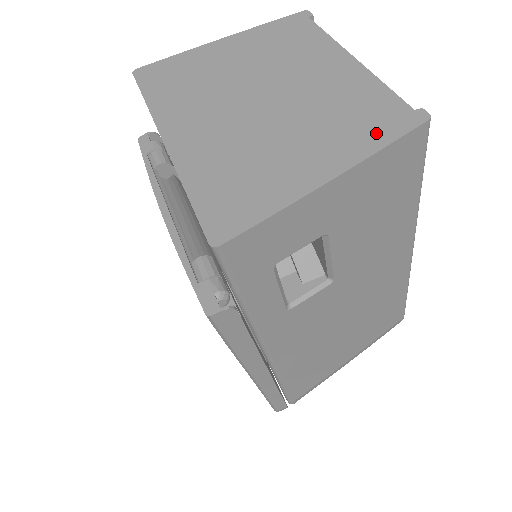
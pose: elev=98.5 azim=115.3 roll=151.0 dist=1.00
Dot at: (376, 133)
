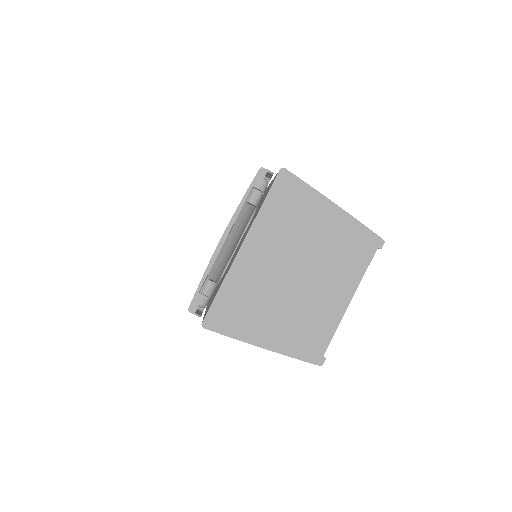
Dot at: (300, 349)
